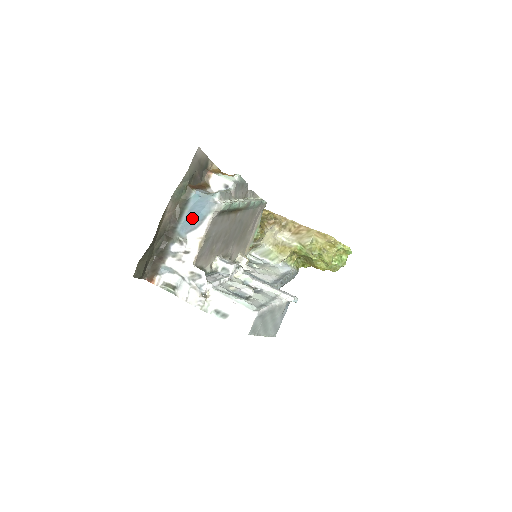
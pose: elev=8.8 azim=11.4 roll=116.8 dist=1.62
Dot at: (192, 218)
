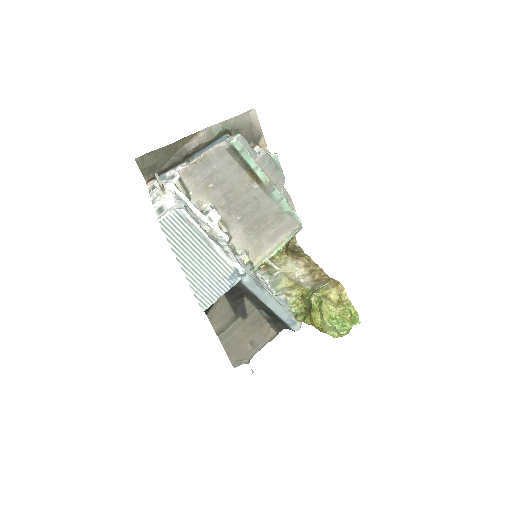
Dot at: (209, 146)
